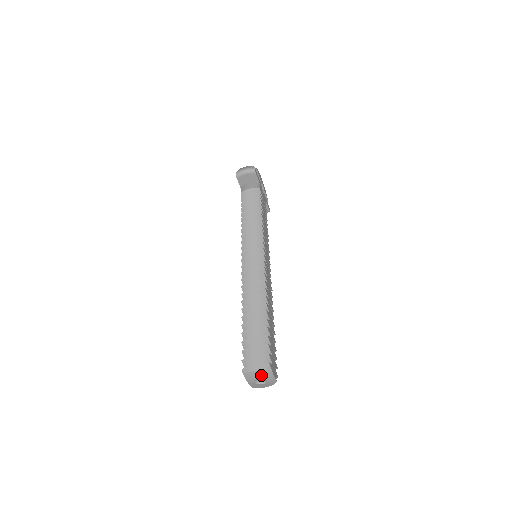
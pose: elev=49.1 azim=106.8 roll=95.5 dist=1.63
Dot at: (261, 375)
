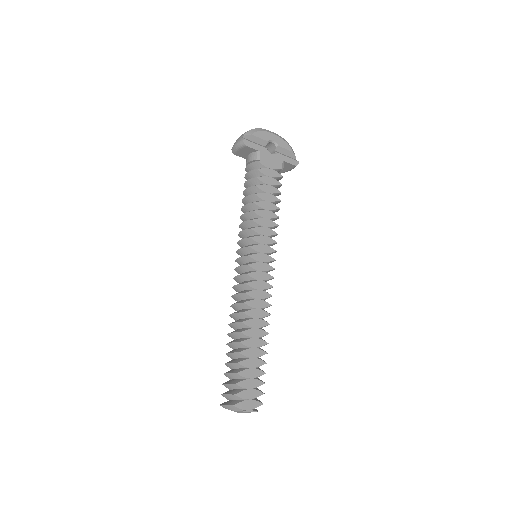
Dot at: (235, 411)
